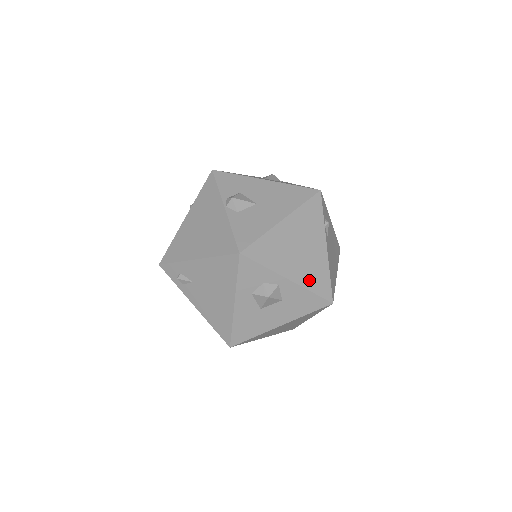
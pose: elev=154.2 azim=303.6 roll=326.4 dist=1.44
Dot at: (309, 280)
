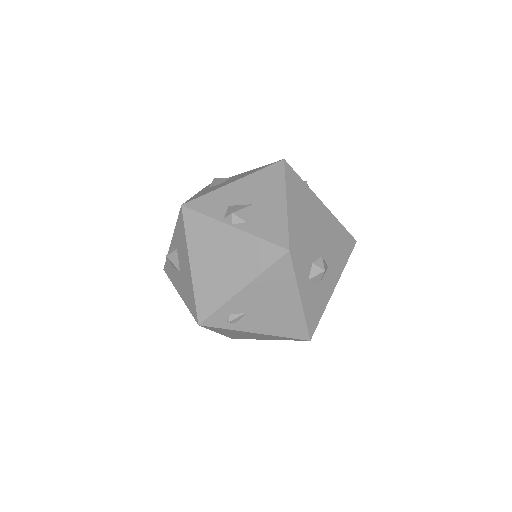
Dot at: (334, 236)
